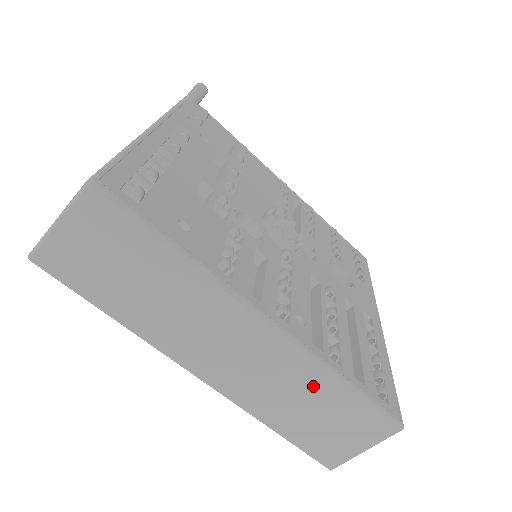
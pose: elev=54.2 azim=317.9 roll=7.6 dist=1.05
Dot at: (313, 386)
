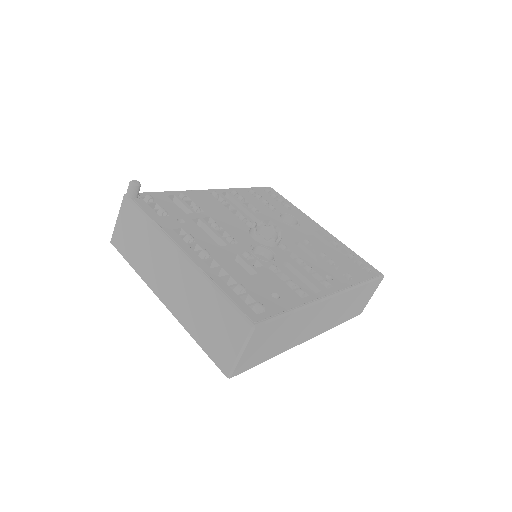
Dot at: (351, 298)
